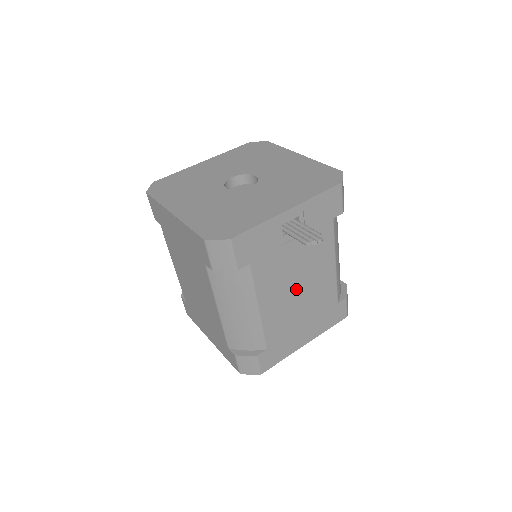
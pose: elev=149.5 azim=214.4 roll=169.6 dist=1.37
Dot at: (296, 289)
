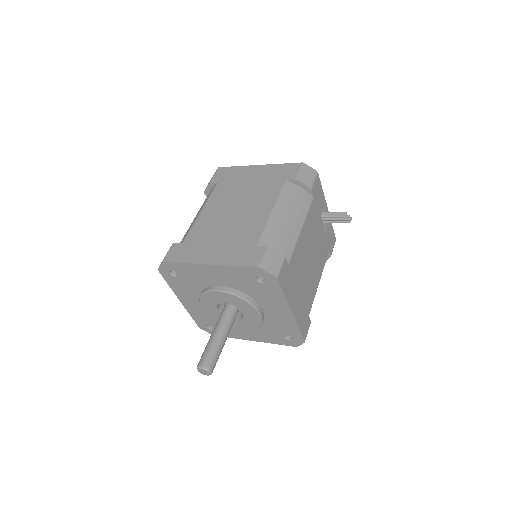
Dot at: (310, 256)
